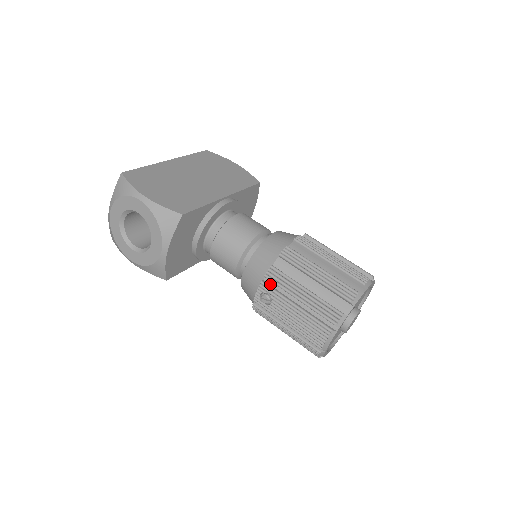
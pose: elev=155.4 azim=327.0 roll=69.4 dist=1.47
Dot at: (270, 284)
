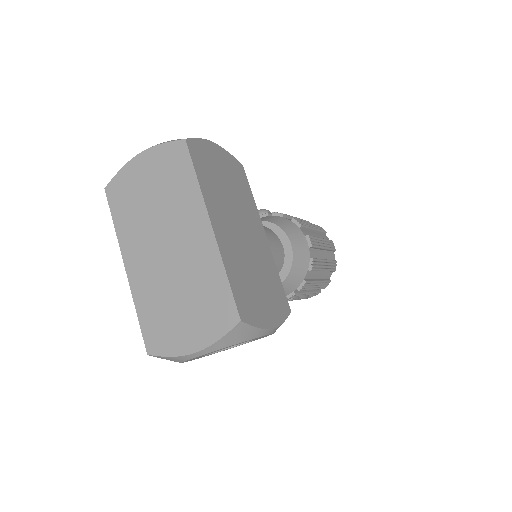
Dot at: (297, 291)
